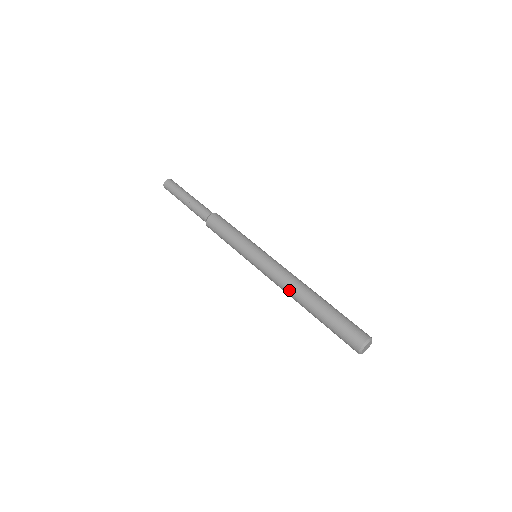
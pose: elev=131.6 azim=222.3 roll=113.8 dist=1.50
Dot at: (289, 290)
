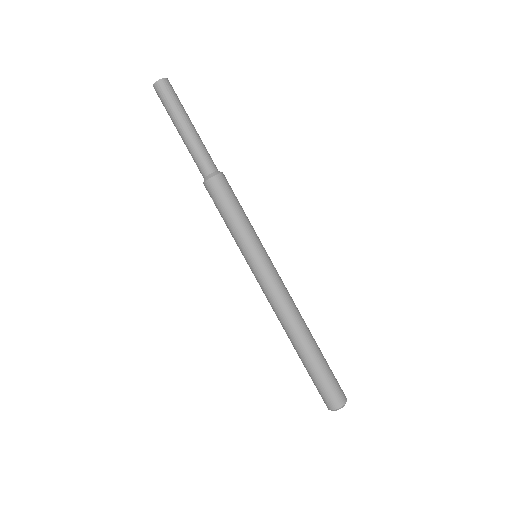
Dot at: occluded
